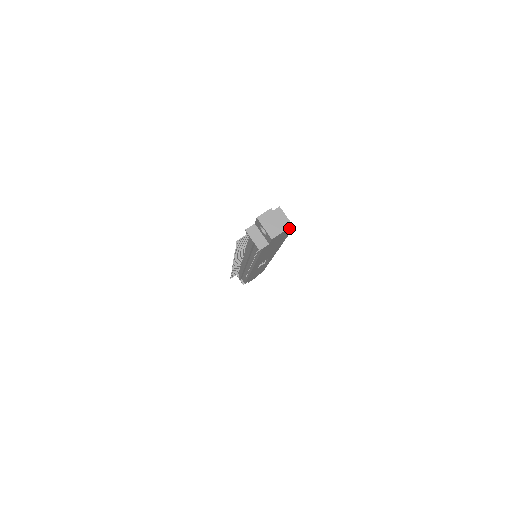
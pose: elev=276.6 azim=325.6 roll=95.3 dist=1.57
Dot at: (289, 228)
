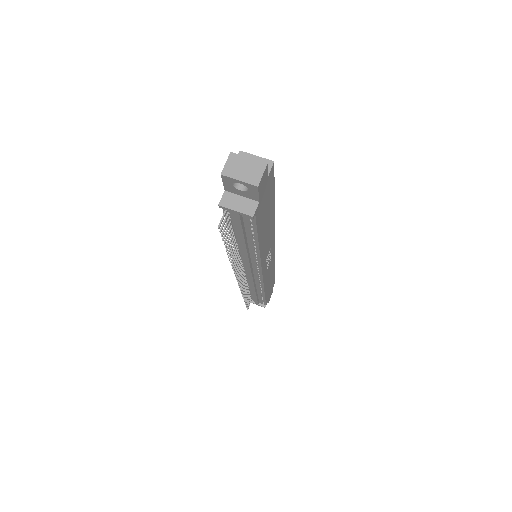
Dot at: (269, 166)
